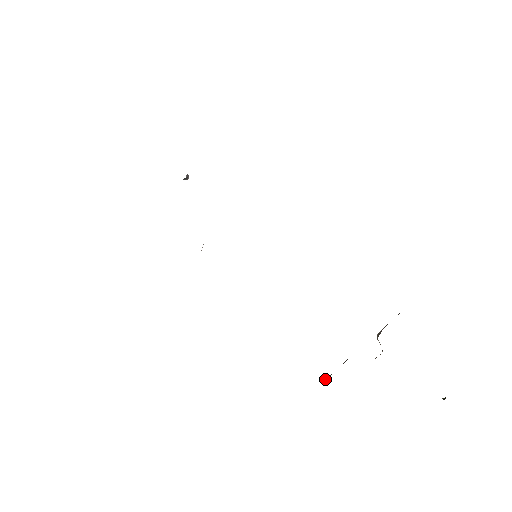
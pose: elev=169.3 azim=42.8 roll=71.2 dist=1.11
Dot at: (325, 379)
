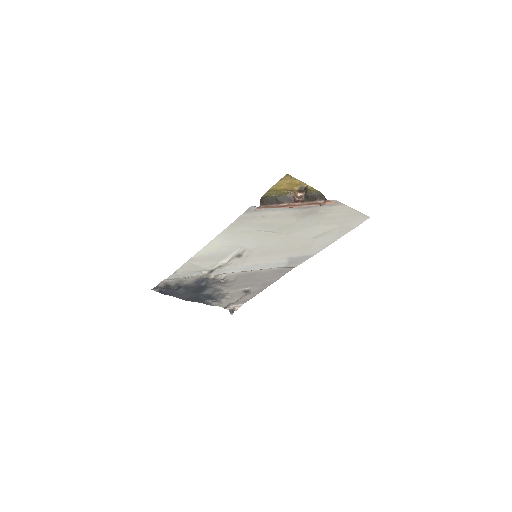
Dot at: (260, 204)
